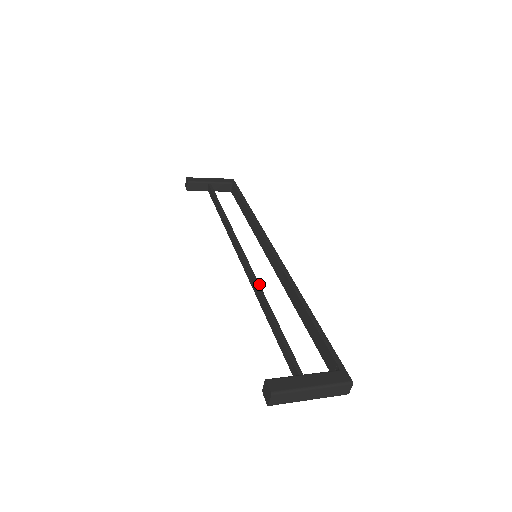
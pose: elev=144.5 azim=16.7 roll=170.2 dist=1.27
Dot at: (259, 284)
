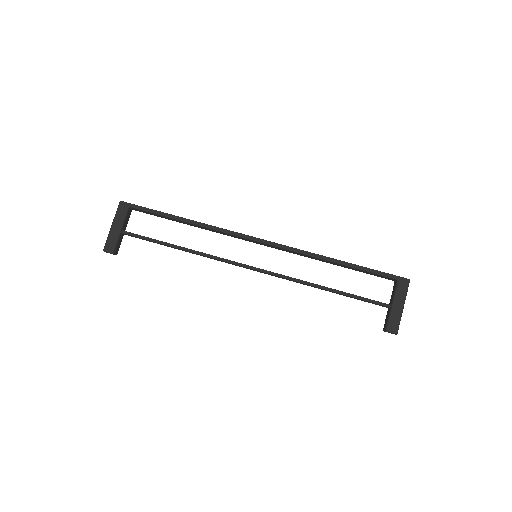
Dot at: (297, 279)
